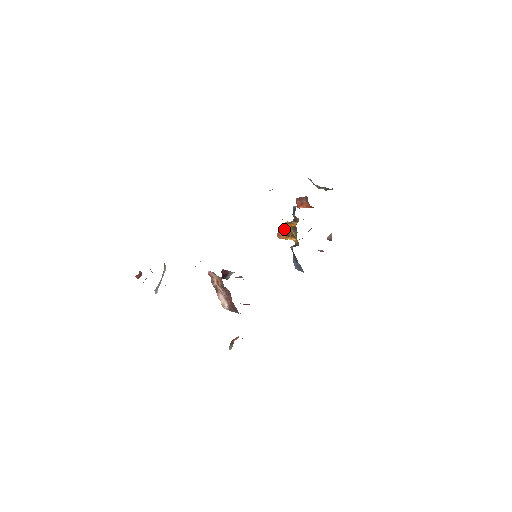
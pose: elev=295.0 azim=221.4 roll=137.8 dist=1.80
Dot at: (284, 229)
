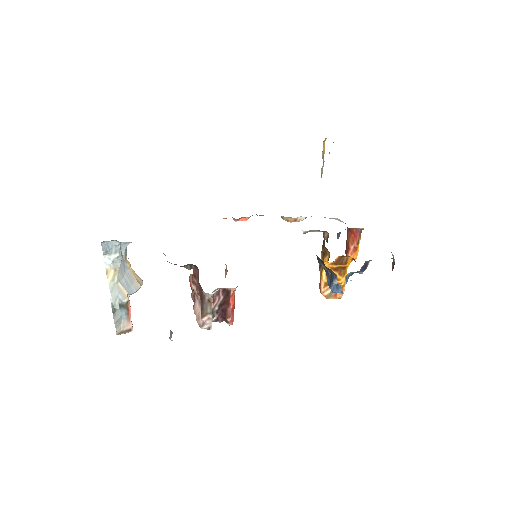
Dot at: (320, 267)
